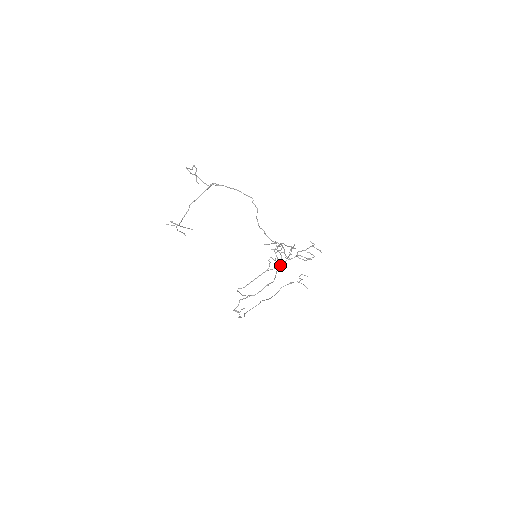
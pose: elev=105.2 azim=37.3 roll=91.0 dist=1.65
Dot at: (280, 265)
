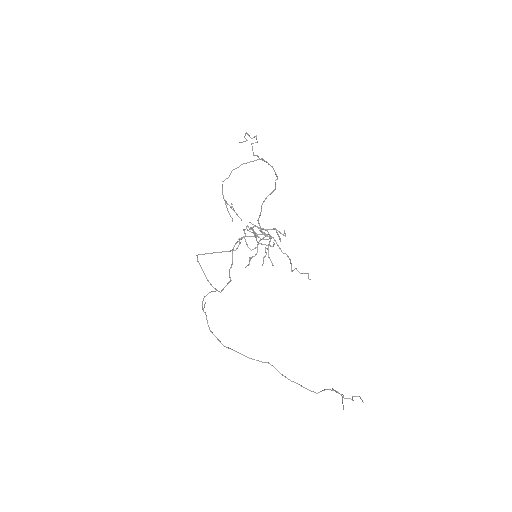
Dot at: (238, 241)
